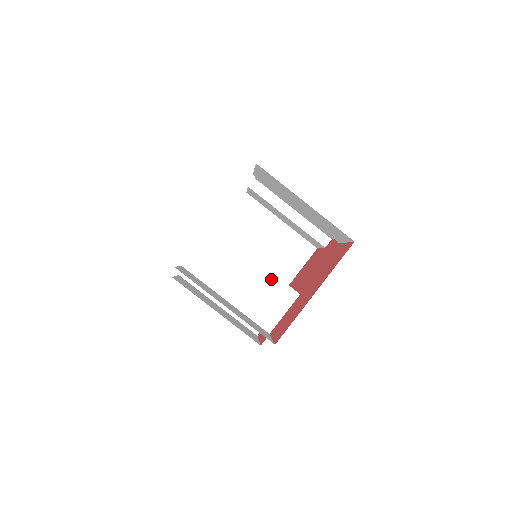
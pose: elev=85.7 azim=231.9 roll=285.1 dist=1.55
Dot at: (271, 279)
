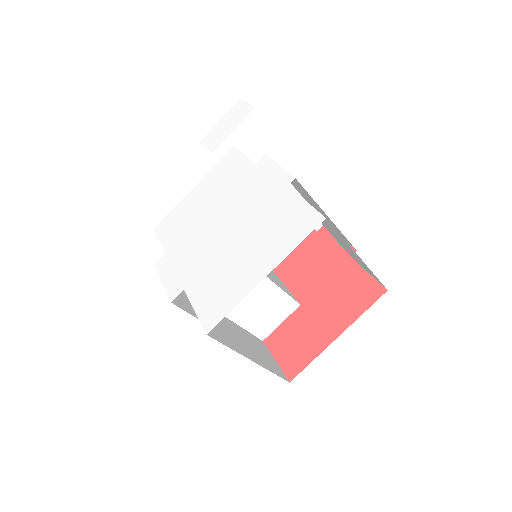
Dot at: (277, 294)
